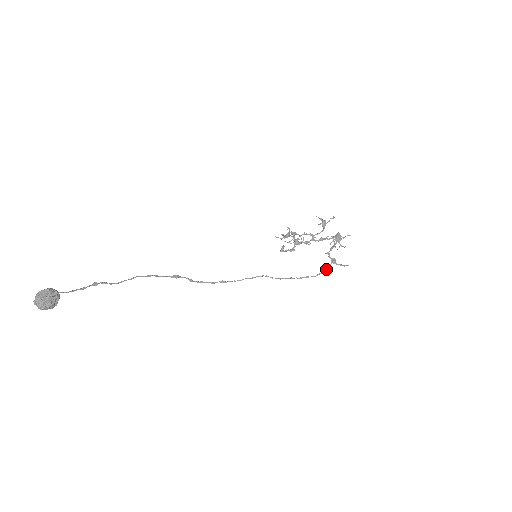
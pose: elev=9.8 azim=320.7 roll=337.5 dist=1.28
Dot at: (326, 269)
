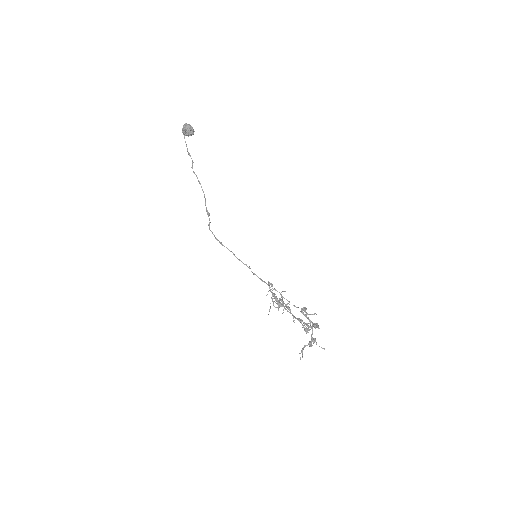
Dot at: (294, 305)
